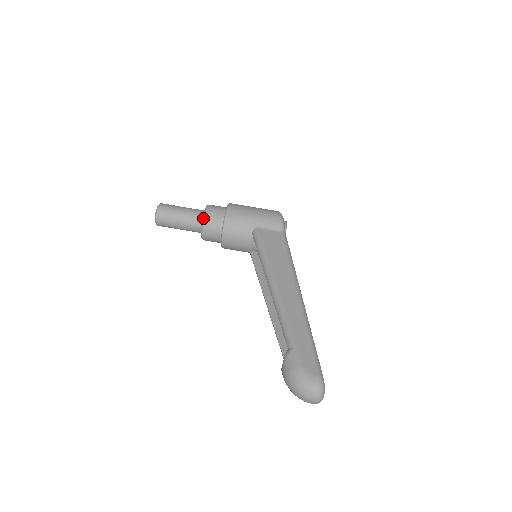
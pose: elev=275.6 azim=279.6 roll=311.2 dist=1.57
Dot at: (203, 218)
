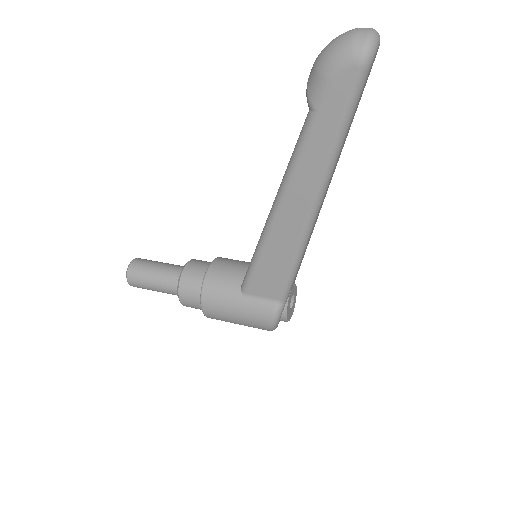
Dot at: occluded
